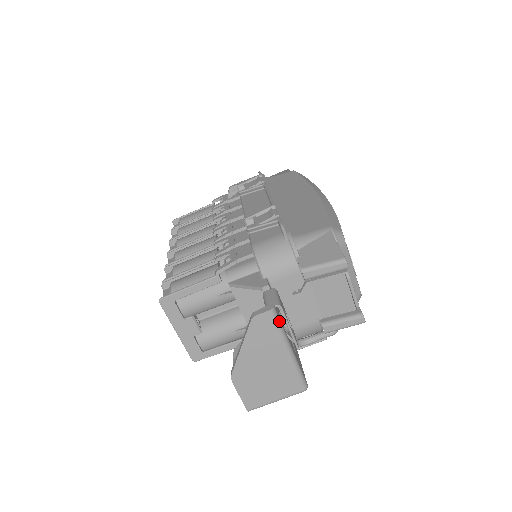
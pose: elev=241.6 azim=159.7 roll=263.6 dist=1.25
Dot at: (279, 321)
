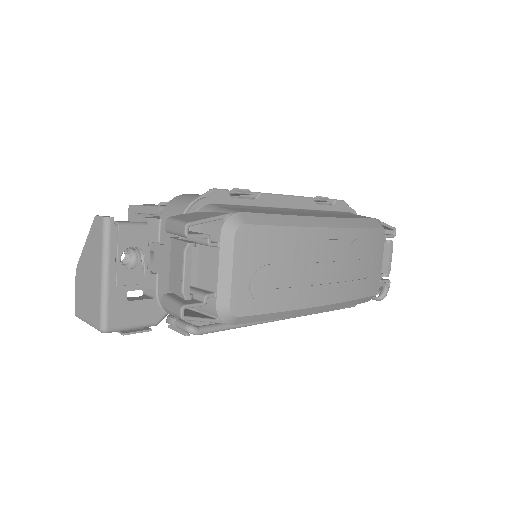
Dot at: (107, 235)
